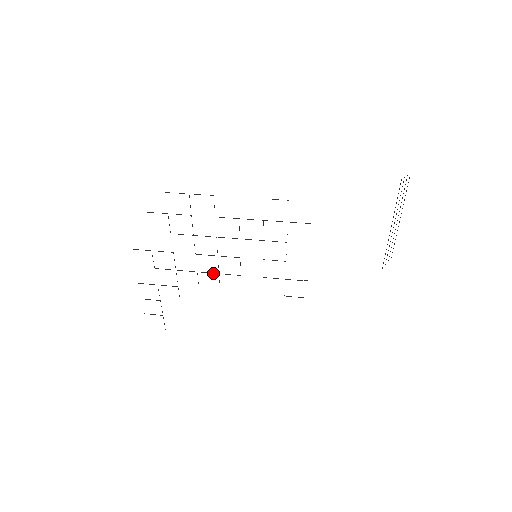
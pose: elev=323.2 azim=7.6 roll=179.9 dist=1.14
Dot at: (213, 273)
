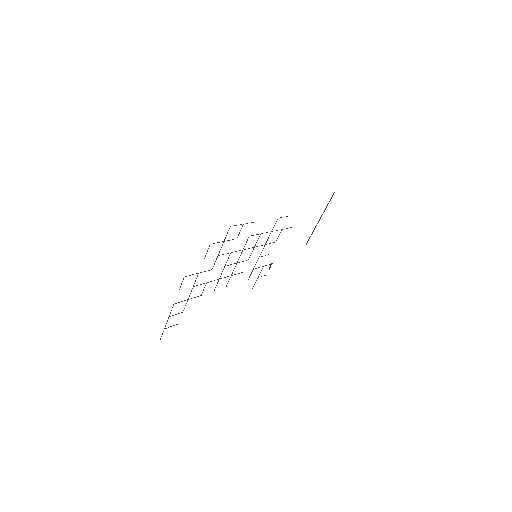
Dot at: (228, 276)
